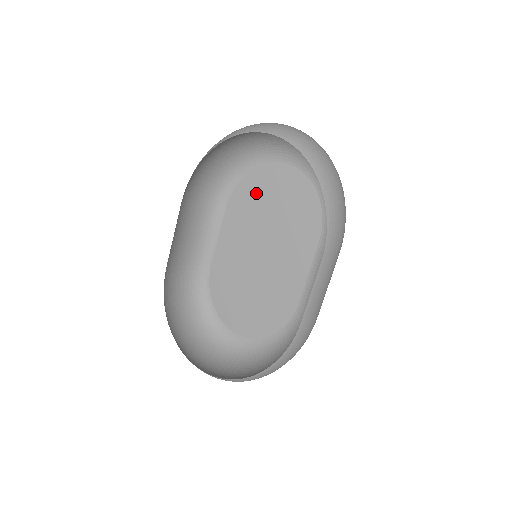
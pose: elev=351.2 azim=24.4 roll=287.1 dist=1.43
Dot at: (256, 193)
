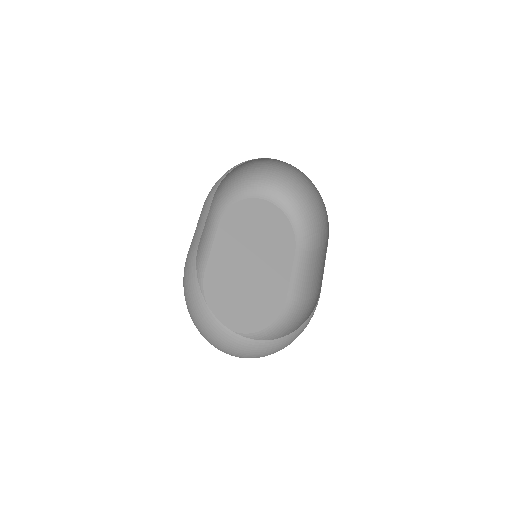
Dot at: (244, 216)
